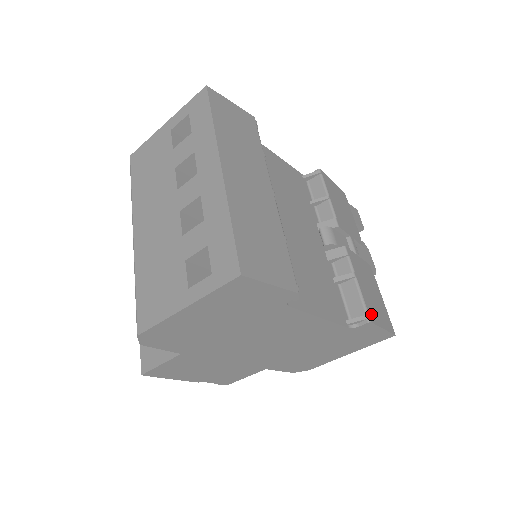
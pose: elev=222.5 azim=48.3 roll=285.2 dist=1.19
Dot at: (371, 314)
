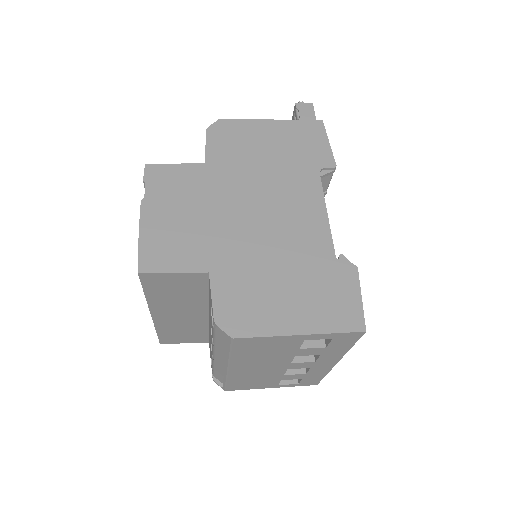
Dot at: occluded
